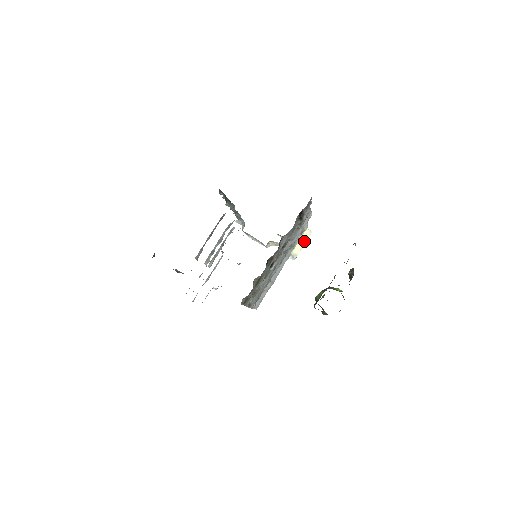
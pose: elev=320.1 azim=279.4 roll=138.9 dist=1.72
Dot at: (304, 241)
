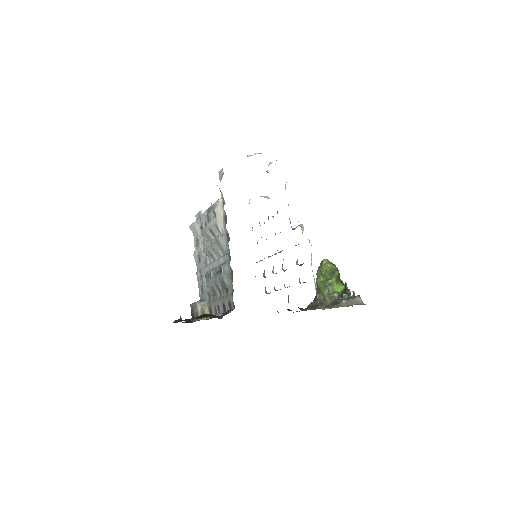
Dot at: occluded
